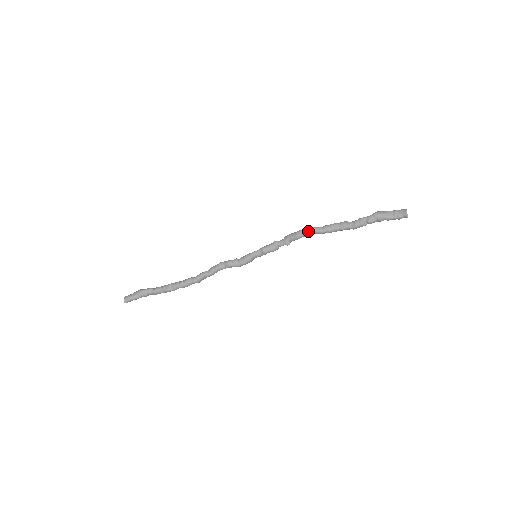
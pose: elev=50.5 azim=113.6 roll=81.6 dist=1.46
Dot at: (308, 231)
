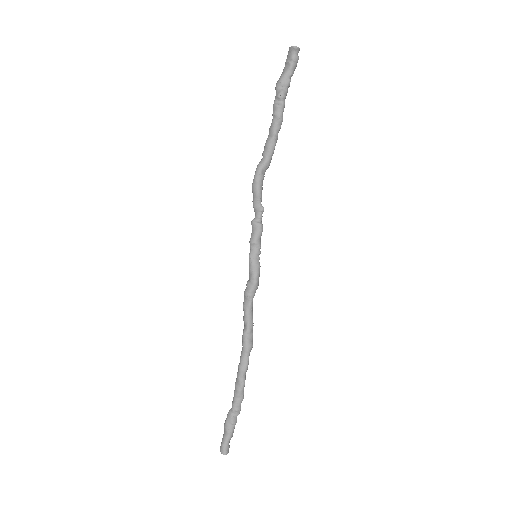
Dot at: (255, 175)
